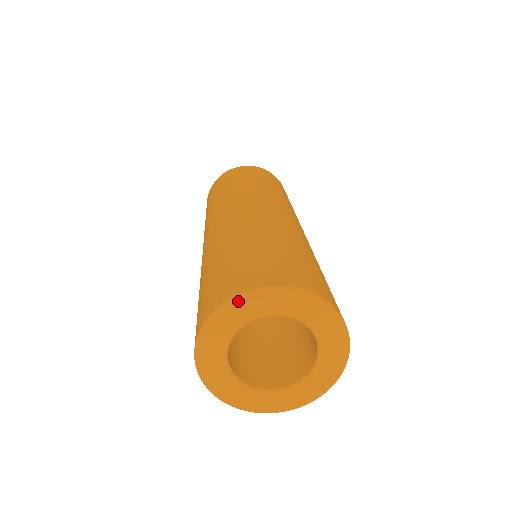
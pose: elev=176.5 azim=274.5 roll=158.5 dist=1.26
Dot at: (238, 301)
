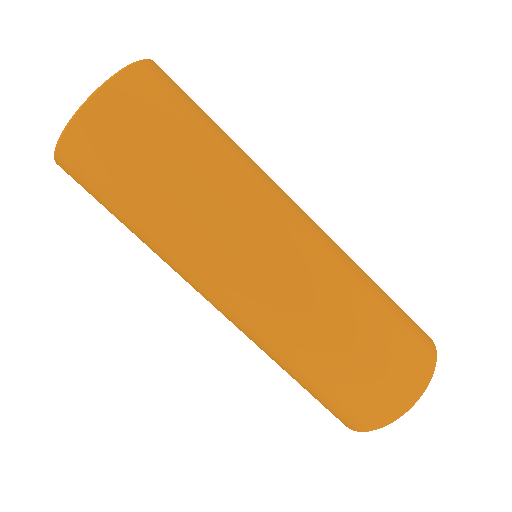
Dot at: (414, 402)
